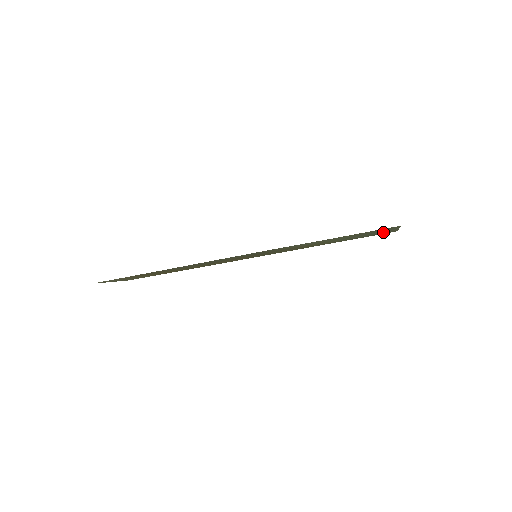
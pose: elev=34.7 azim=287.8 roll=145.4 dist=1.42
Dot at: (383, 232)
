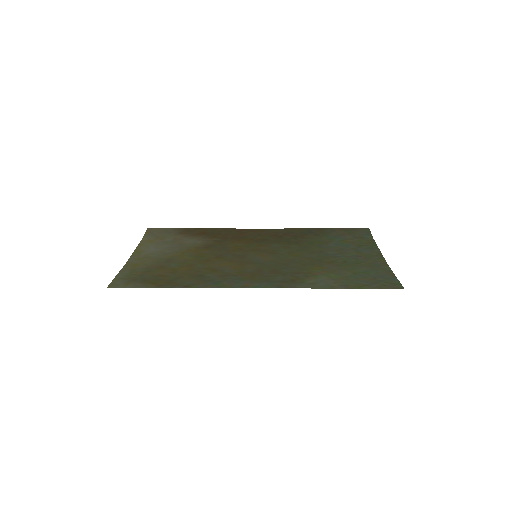
Dot at: (380, 271)
